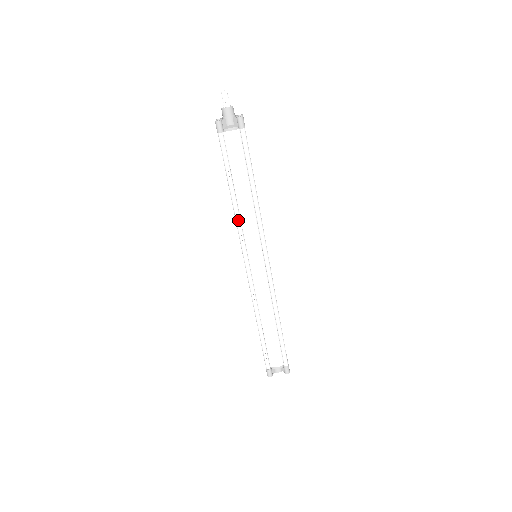
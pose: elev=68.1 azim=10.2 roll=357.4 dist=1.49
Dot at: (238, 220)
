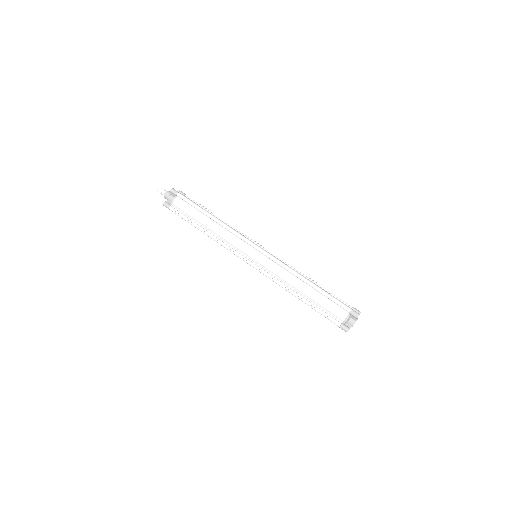
Dot at: (229, 228)
